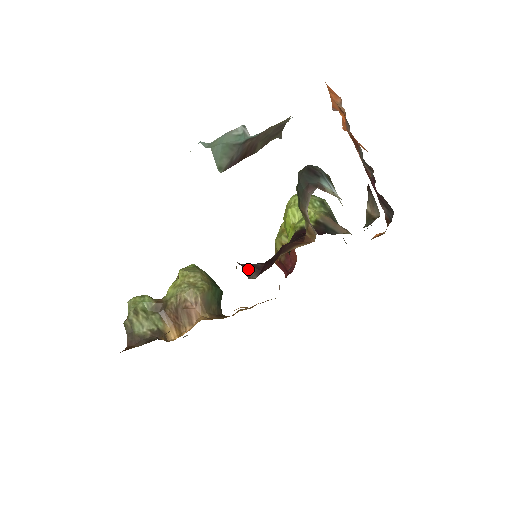
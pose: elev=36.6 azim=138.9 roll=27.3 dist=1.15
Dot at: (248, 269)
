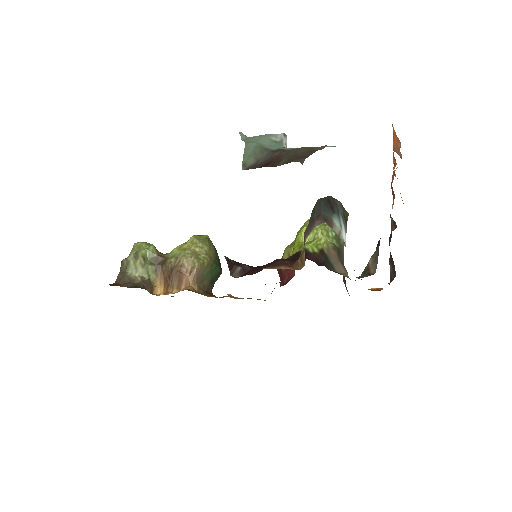
Dot at: (234, 266)
